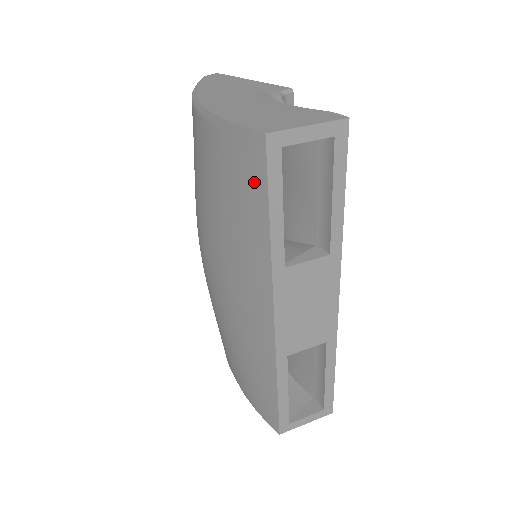
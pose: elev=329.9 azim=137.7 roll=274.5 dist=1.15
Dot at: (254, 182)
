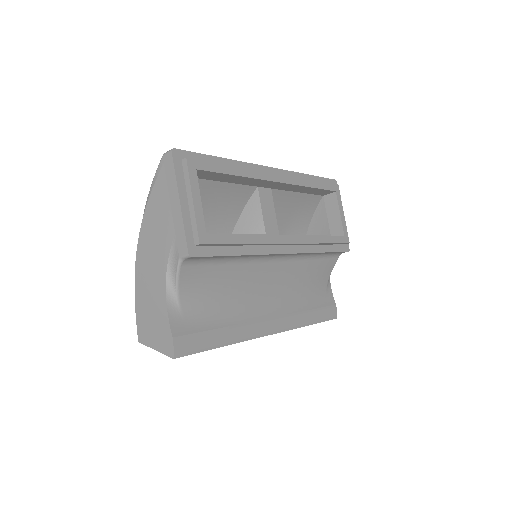
Dot at: occluded
